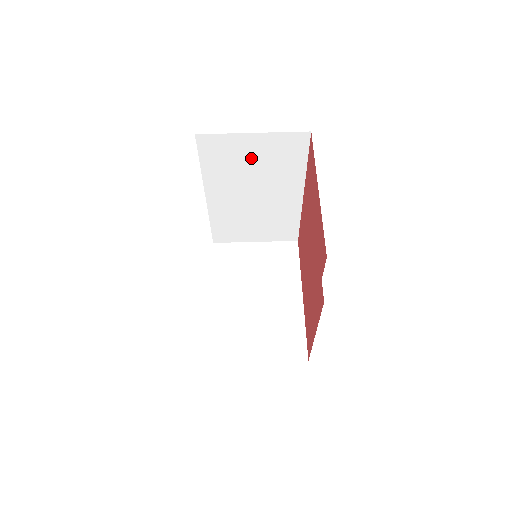
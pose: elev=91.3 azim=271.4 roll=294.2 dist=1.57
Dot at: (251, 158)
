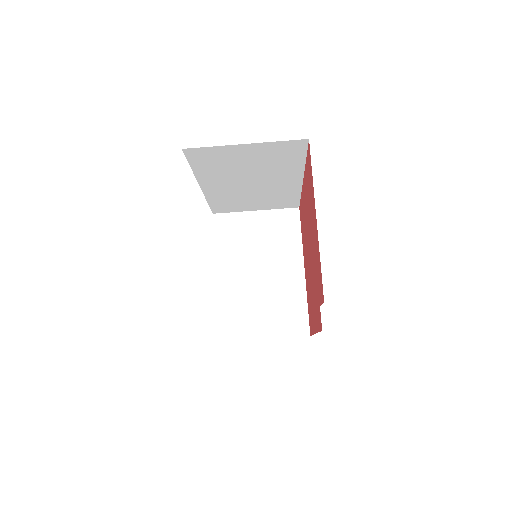
Dot at: (245, 160)
